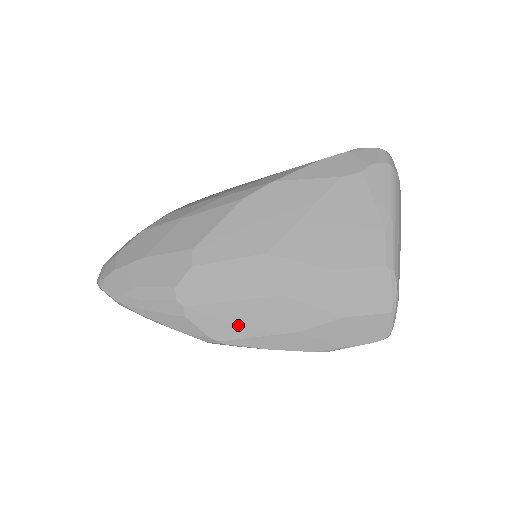
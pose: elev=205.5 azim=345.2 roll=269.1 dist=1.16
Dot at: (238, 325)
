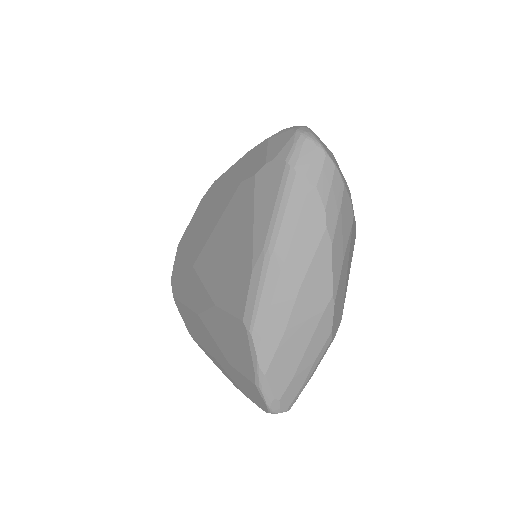
Dot at: (193, 329)
